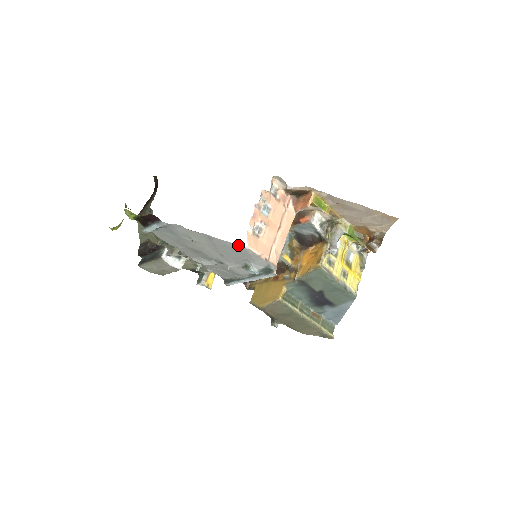
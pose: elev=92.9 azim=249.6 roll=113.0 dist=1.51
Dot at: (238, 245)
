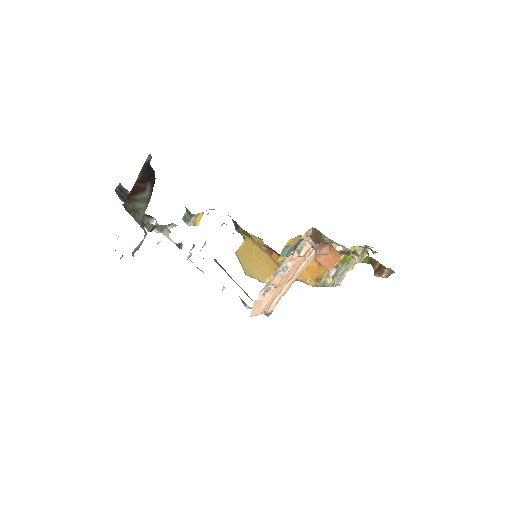
Dot at: occluded
